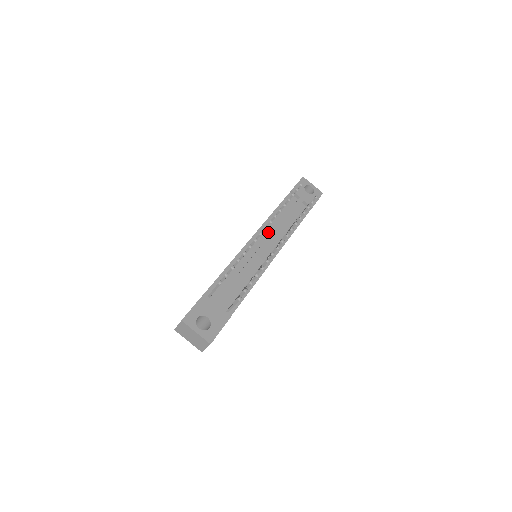
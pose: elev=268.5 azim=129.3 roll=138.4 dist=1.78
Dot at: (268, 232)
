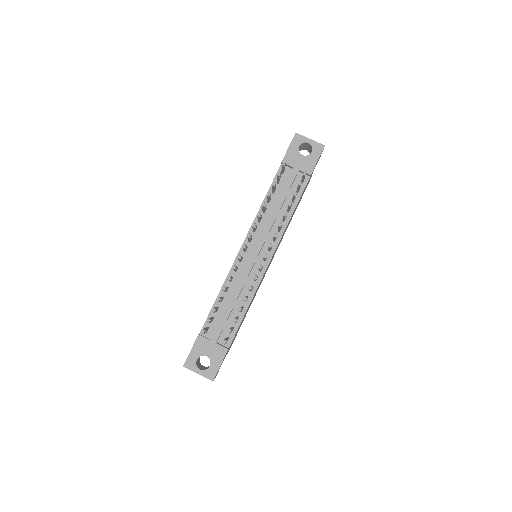
Dot at: (259, 232)
